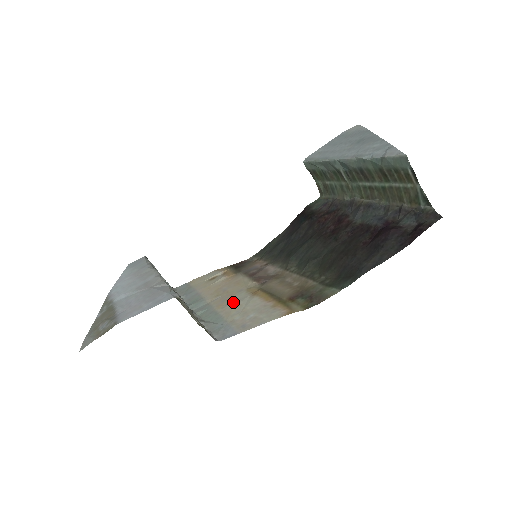
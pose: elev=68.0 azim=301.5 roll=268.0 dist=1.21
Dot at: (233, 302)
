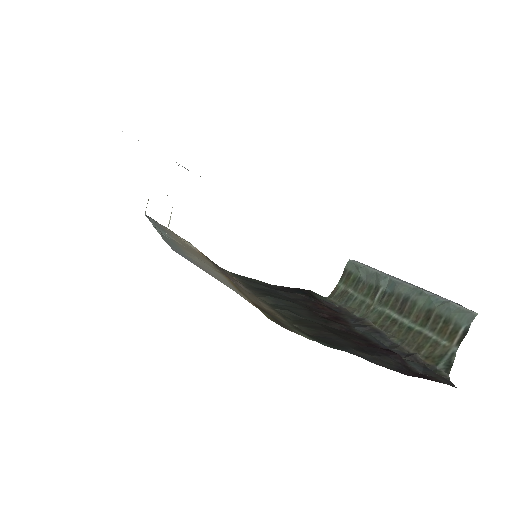
Dot at: occluded
